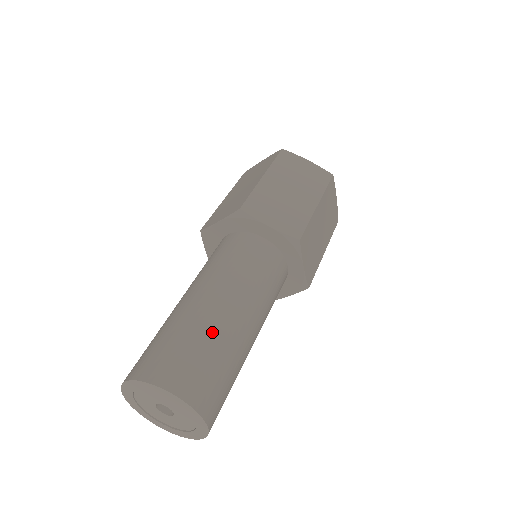
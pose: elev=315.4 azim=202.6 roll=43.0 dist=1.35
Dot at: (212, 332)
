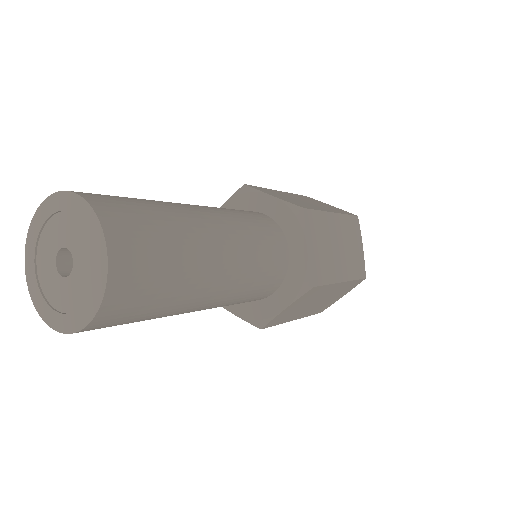
Dot at: (165, 205)
